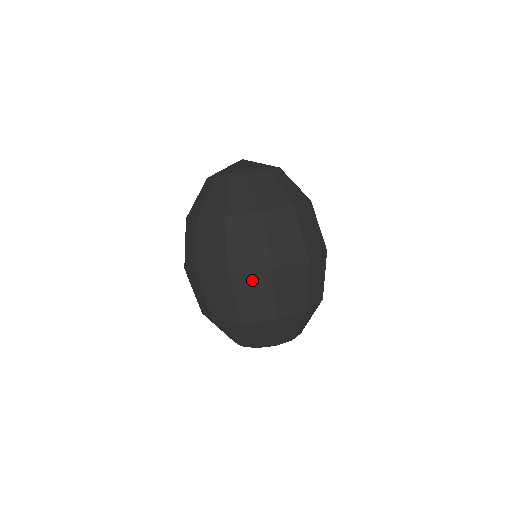
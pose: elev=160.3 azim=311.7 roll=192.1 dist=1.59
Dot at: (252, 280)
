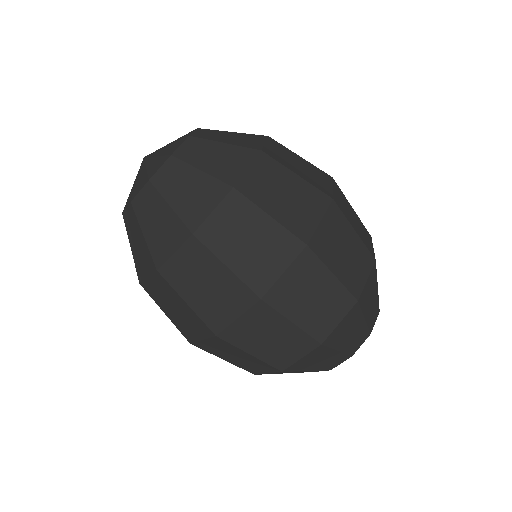
Dot at: (249, 325)
